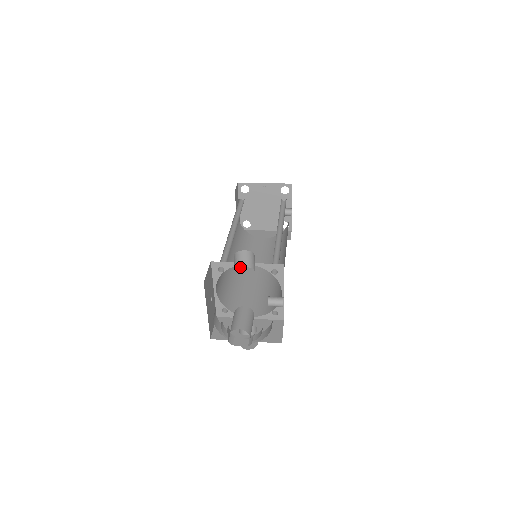
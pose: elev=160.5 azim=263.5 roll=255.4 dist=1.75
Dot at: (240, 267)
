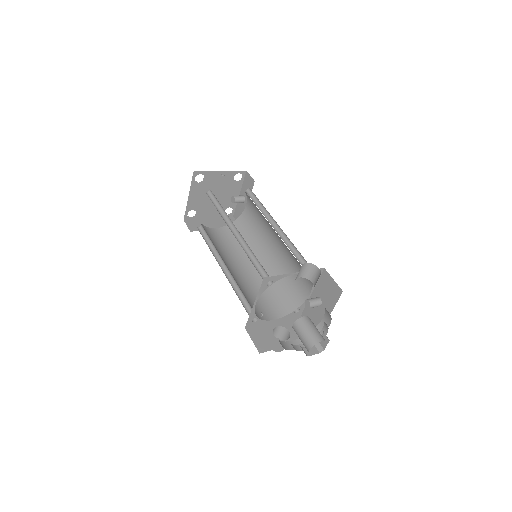
Dot at: (295, 279)
